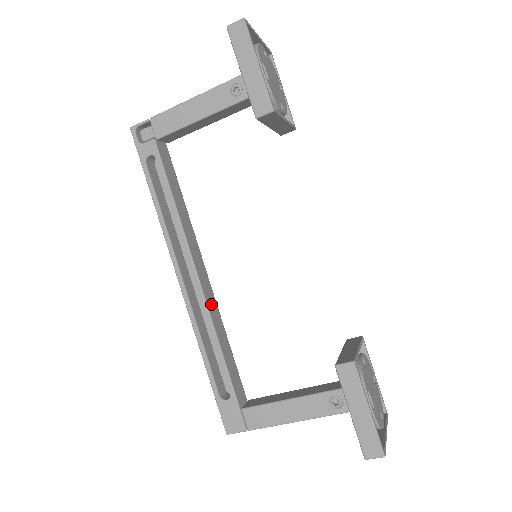
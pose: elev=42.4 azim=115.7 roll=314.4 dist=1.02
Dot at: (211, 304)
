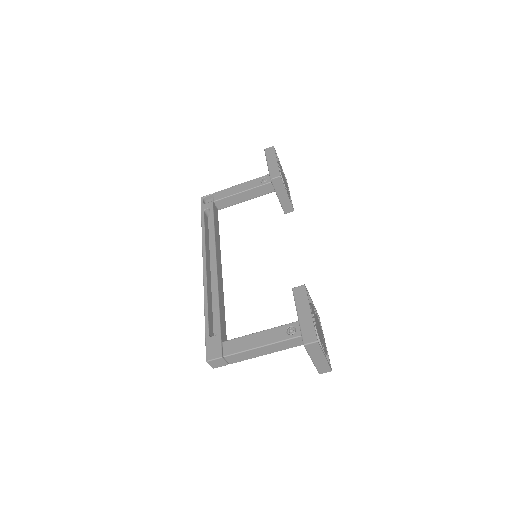
Dot at: (220, 283)
